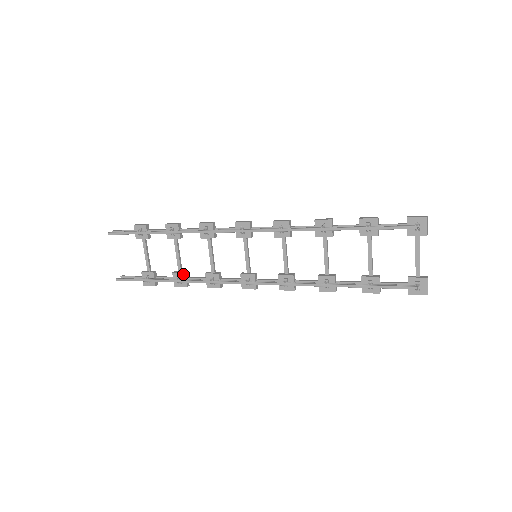
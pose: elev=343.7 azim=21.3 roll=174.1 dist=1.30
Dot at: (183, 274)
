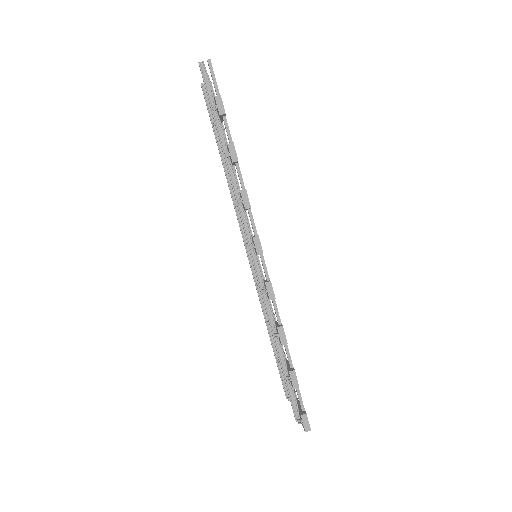
Dot at: occluded
